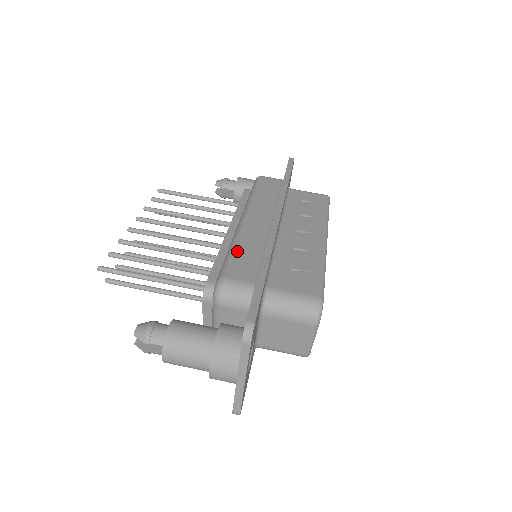
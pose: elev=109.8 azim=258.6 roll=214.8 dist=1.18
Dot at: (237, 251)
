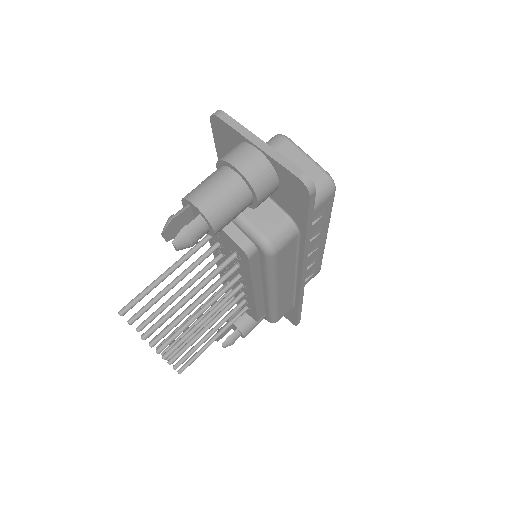
Dot at: occluded
